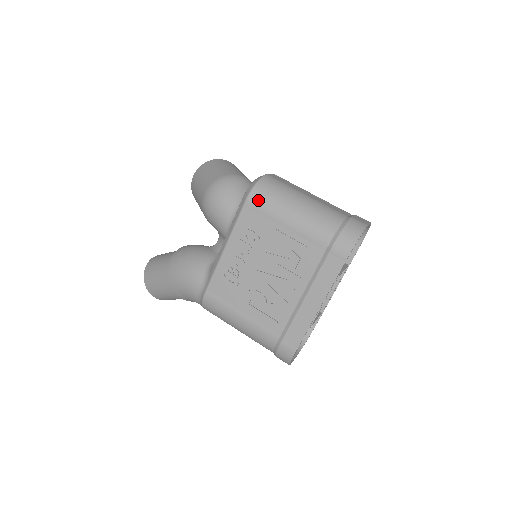
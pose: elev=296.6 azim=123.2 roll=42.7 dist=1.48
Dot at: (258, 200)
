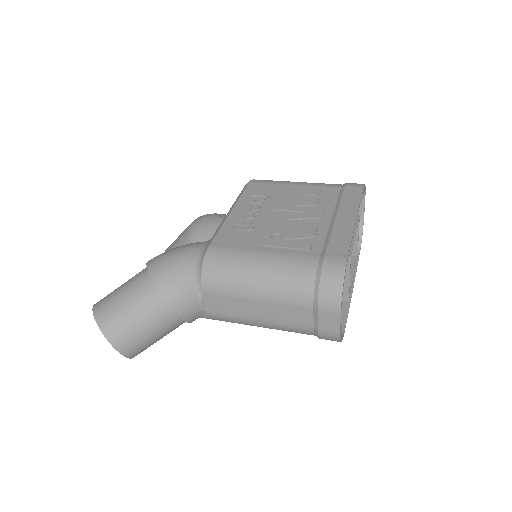
Dot at: (261, 181)
